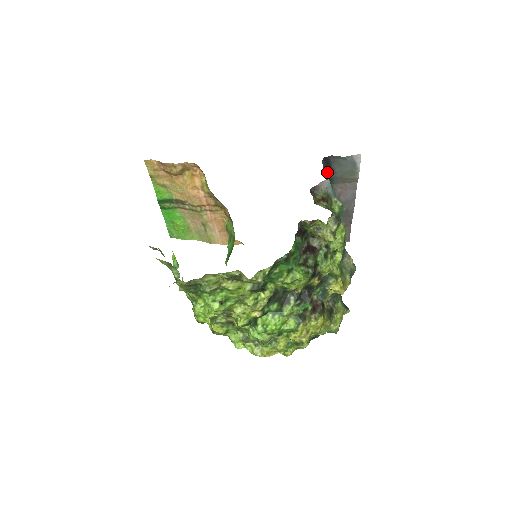
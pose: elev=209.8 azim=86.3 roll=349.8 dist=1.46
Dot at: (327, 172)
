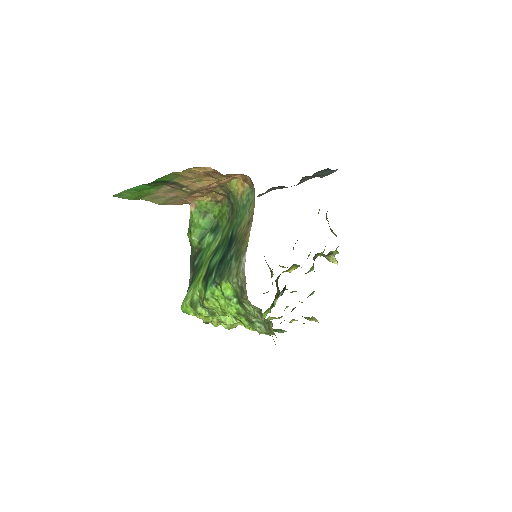
Dot at: occluded
